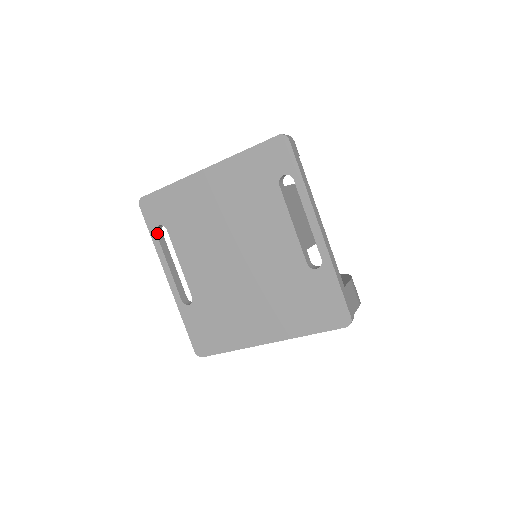
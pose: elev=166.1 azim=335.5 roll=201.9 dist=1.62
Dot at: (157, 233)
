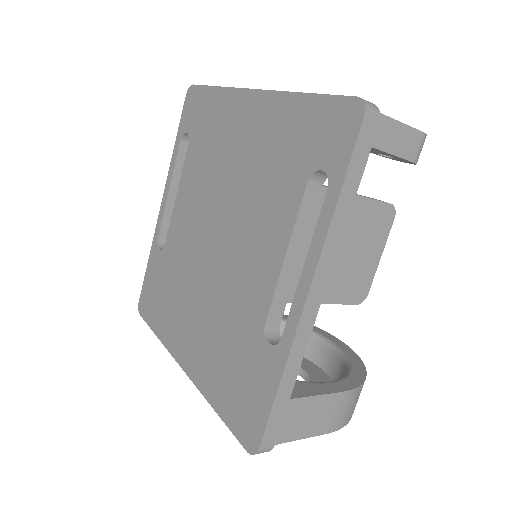
Dot at: (182, 141)
